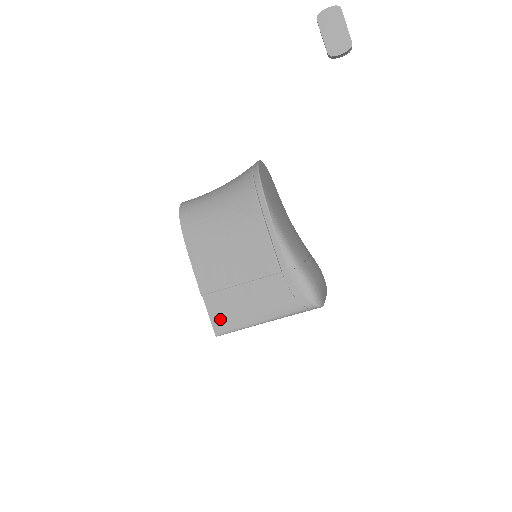
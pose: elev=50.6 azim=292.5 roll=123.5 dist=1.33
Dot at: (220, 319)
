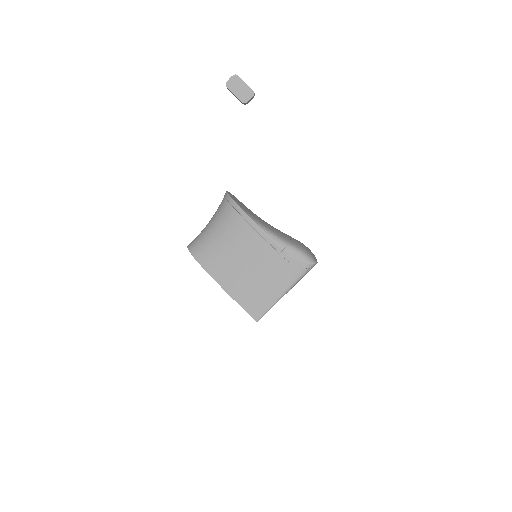
Dot at: (254, 308)
